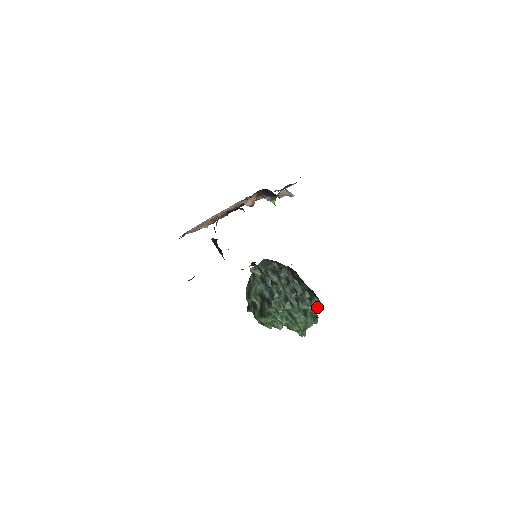
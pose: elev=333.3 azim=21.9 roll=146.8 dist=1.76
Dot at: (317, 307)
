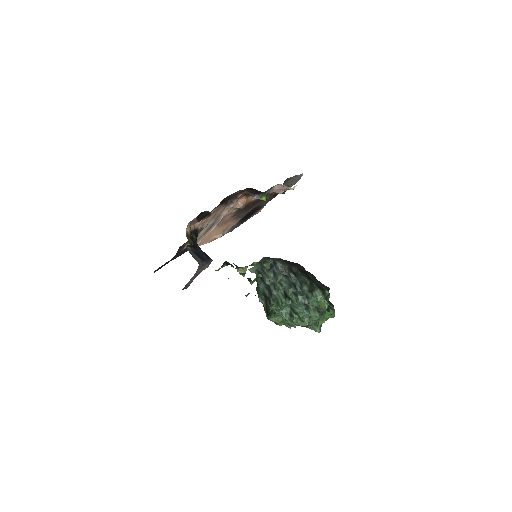
Dot at: (320, 299)
